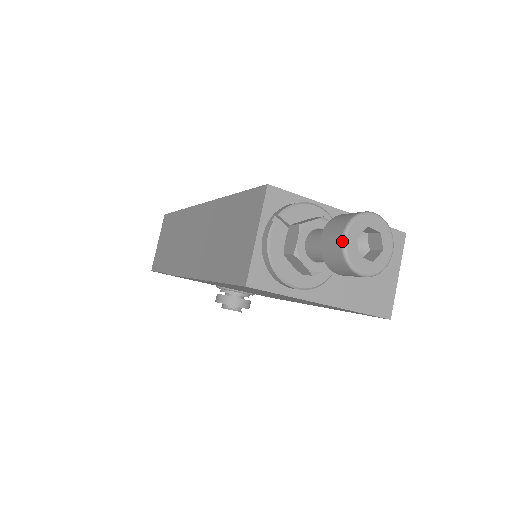
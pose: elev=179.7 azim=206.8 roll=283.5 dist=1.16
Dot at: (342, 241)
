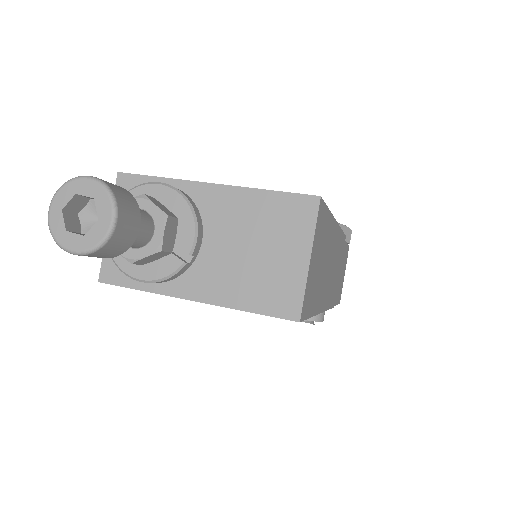
Dot at: (48, 216)
